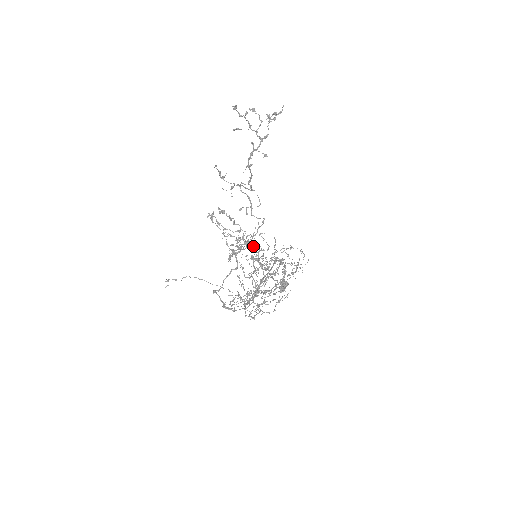
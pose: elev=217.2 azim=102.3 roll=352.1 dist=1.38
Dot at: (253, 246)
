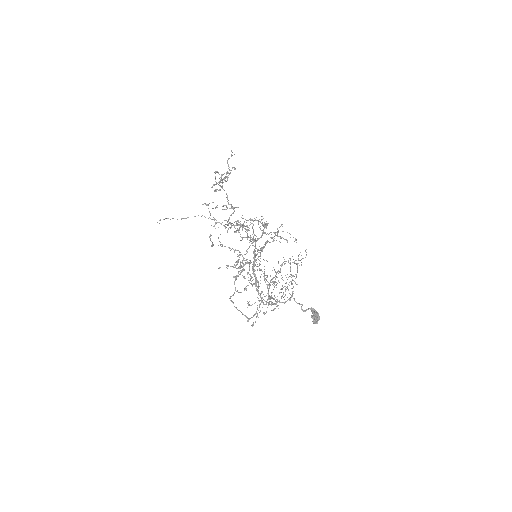
Dot at: occluded
